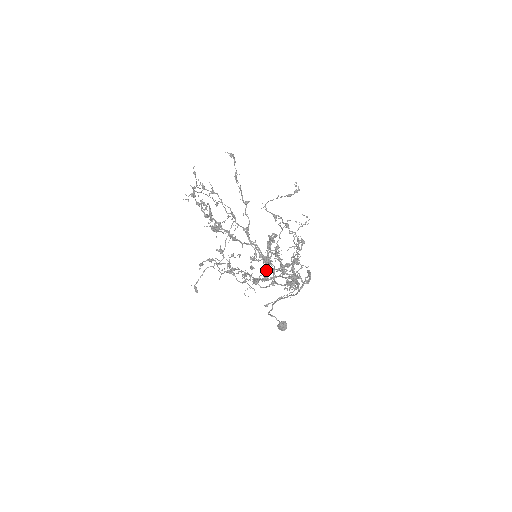
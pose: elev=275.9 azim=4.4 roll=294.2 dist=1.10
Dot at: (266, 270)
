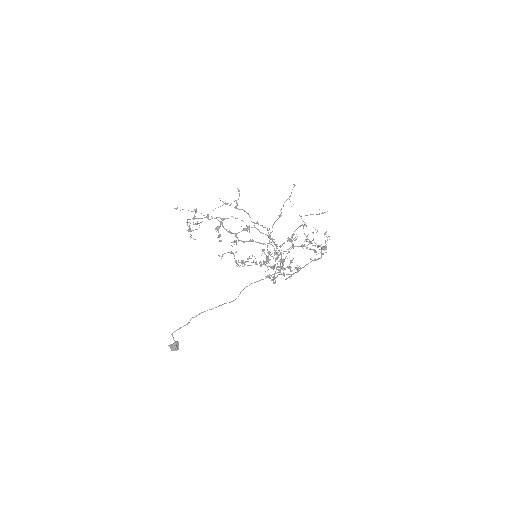
Dot at: (275, 261)
